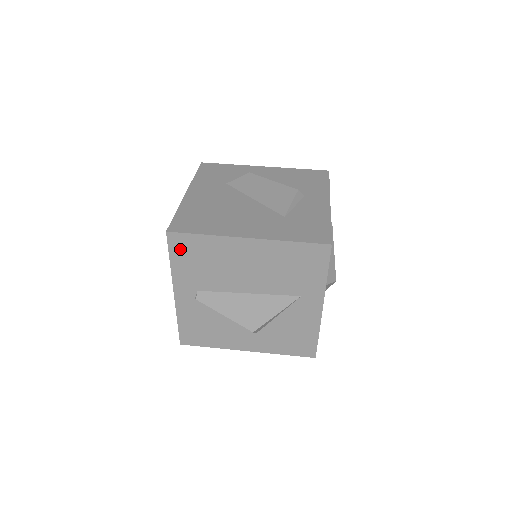
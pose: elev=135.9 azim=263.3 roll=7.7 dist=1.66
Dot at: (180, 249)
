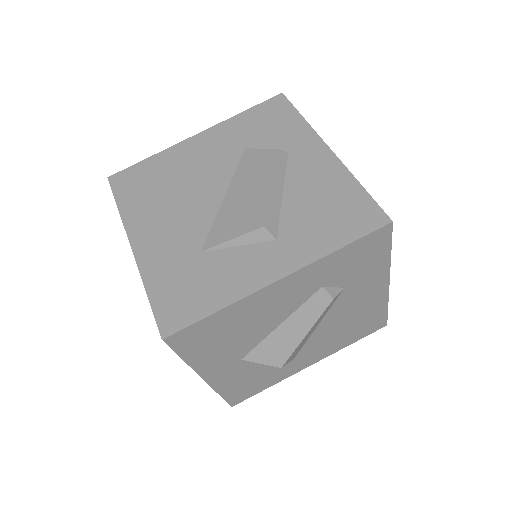
Dot at: occluded
